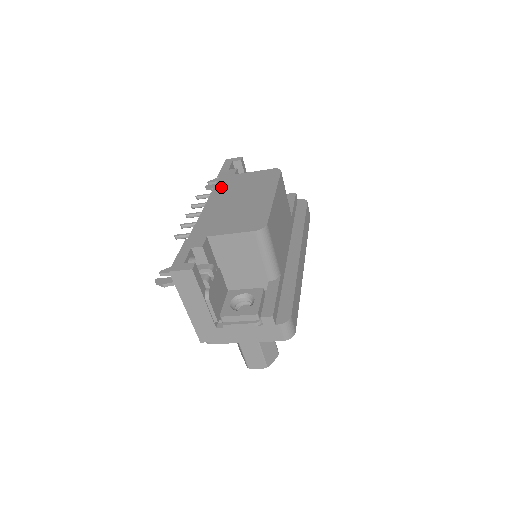
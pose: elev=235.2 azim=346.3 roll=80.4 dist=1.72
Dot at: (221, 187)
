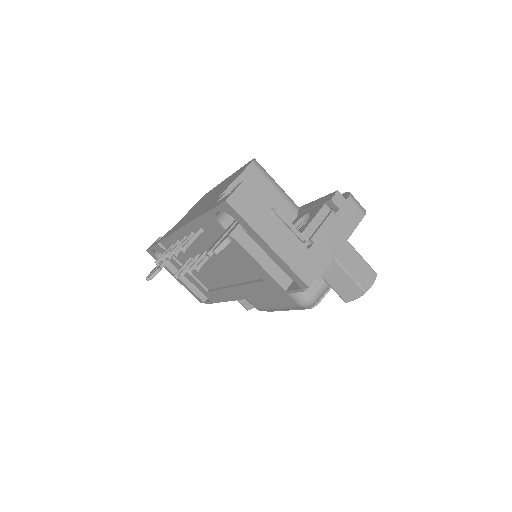
Dot at: (173, 230)
